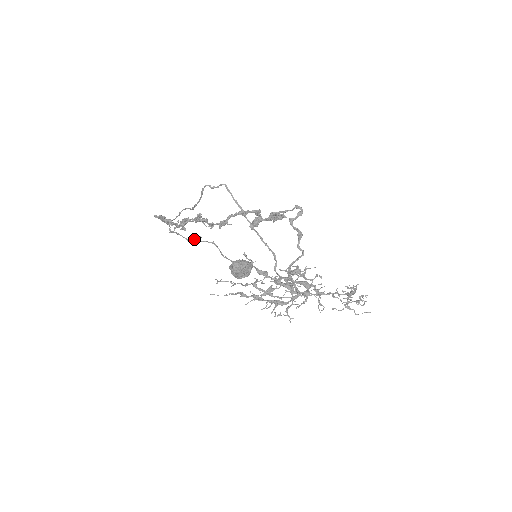
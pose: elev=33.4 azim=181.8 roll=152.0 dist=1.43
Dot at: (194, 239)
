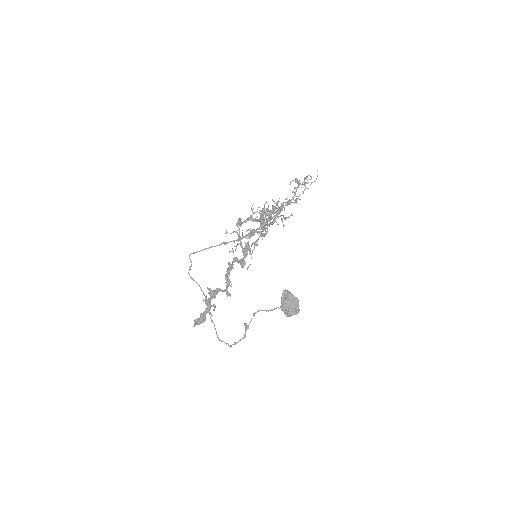
Dot at: (245, 331)
